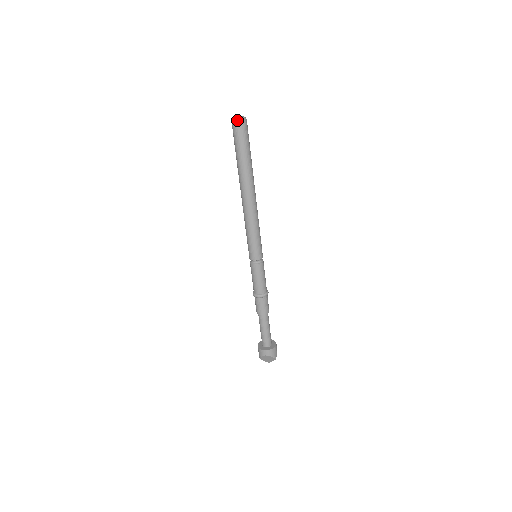
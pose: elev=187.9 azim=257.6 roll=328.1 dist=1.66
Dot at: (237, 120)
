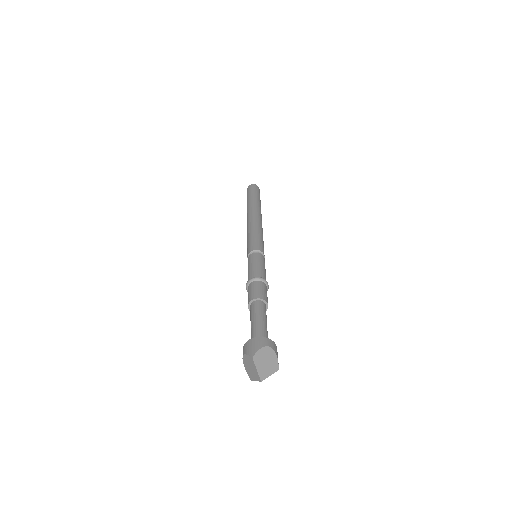
Dot at: (256, 185)
